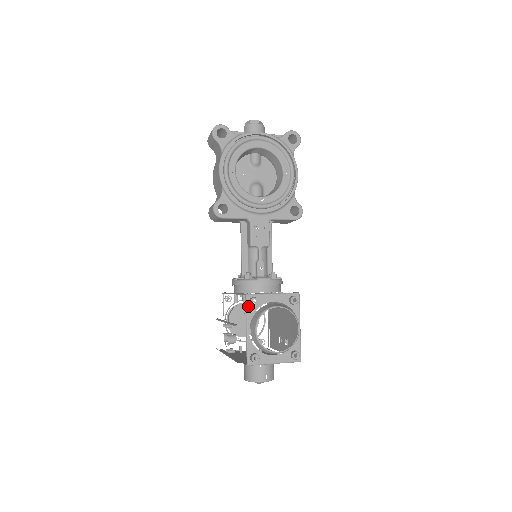
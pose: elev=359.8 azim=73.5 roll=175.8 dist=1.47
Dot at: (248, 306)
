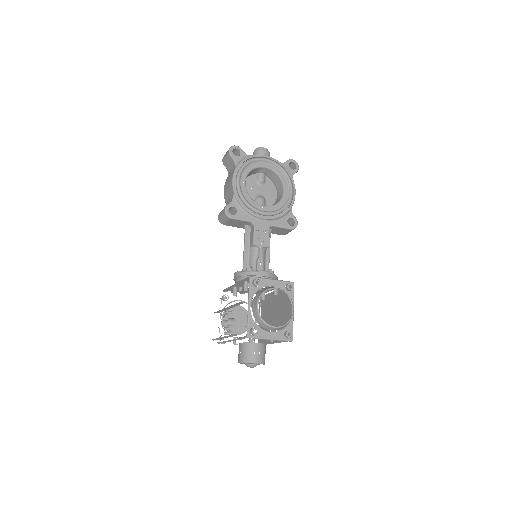
Dot at: (251, 286)
